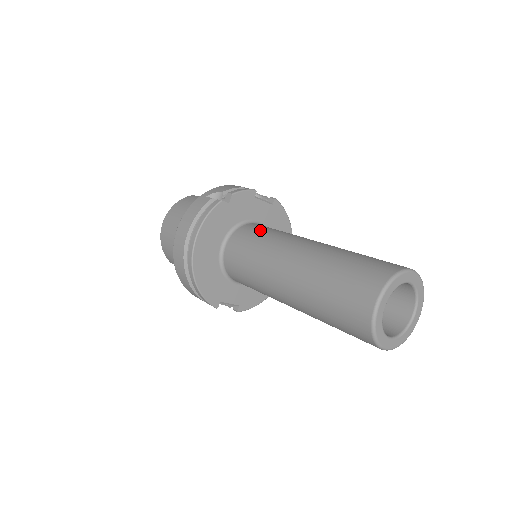
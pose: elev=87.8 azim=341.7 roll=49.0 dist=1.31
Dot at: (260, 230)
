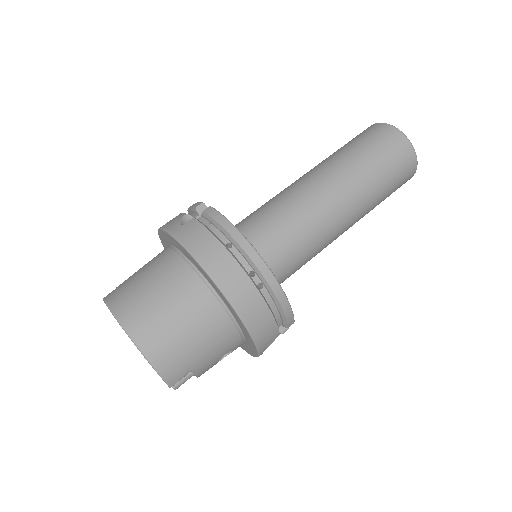
Dot at: (251, 215)
